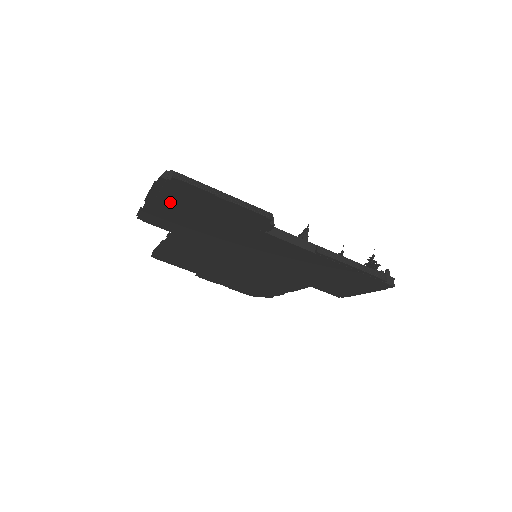
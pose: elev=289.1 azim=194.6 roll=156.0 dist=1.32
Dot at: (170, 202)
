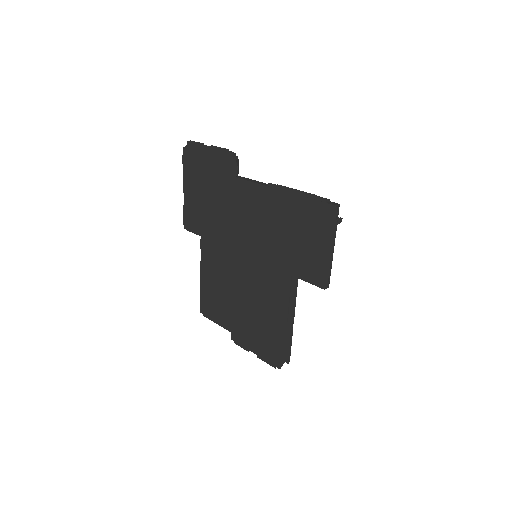
Dot at: (192, 179)
